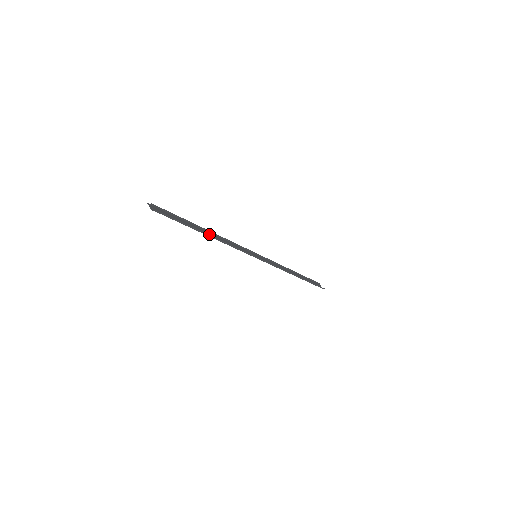
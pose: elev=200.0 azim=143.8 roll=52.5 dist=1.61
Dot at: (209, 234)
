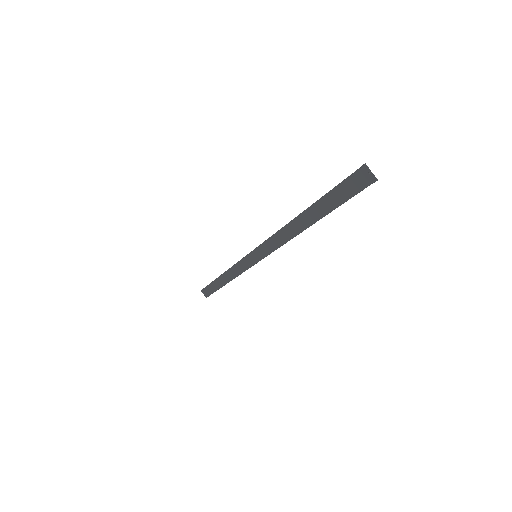
Dot at: (301, 223)
